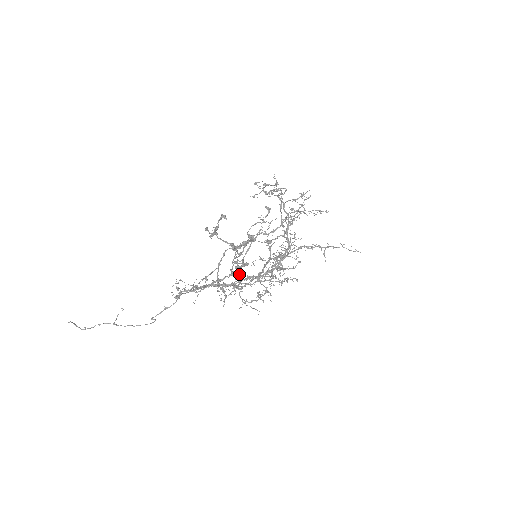
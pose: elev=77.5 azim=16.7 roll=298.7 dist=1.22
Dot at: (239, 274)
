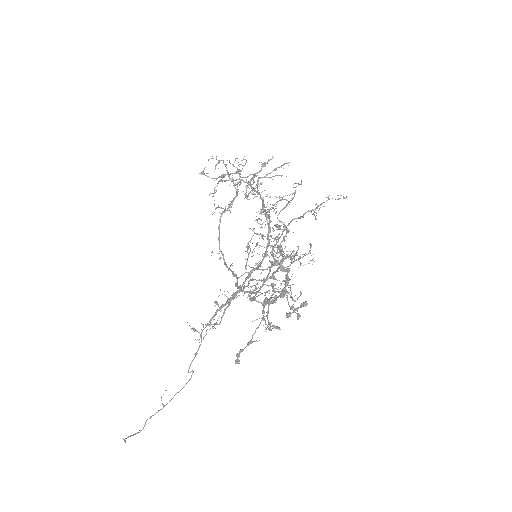
Dot at: (226, 267)
